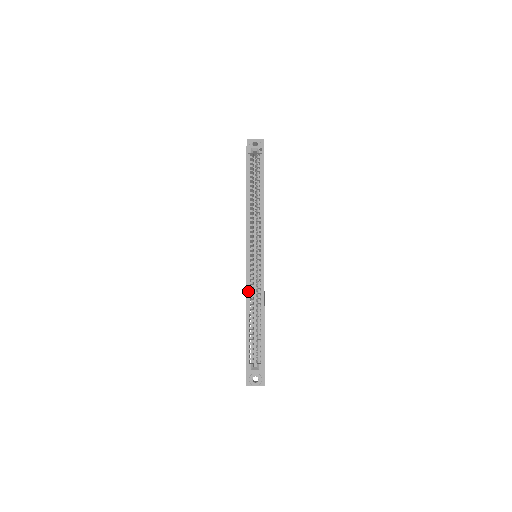
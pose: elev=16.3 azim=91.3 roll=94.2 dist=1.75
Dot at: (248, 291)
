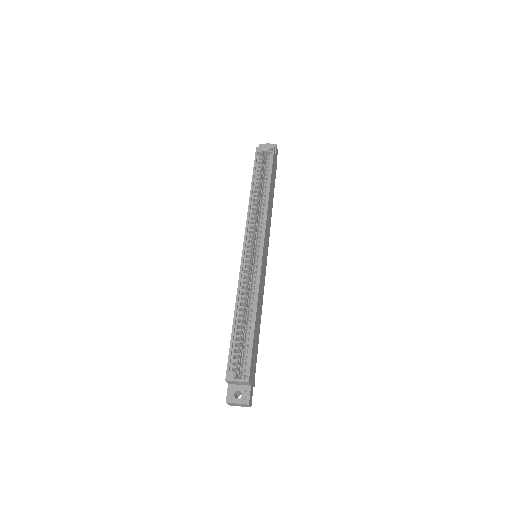
Dot at: (240, 289)
